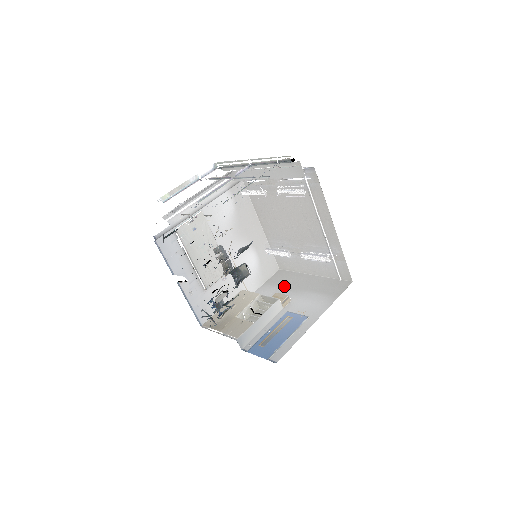
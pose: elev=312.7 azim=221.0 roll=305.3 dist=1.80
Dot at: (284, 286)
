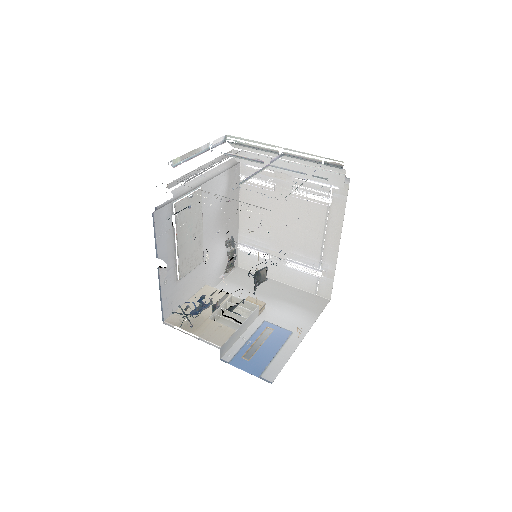
Dot at: (251, 289)
